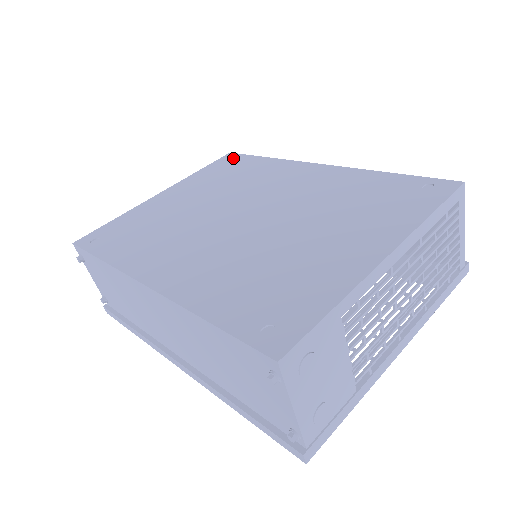
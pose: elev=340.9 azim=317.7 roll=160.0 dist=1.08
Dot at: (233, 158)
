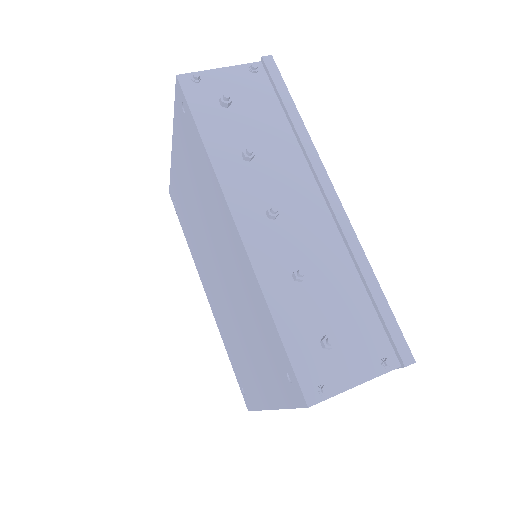
Dot at: (183, 102)
